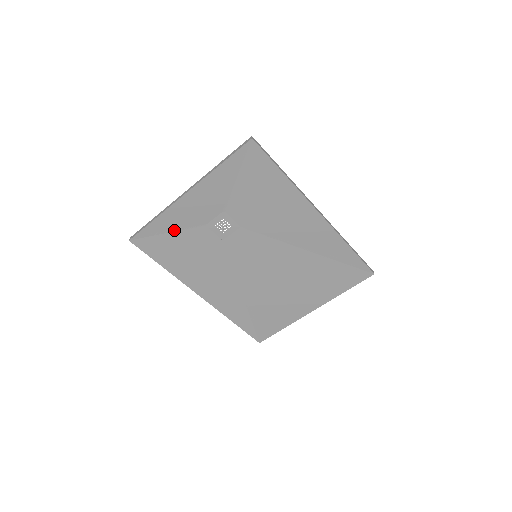
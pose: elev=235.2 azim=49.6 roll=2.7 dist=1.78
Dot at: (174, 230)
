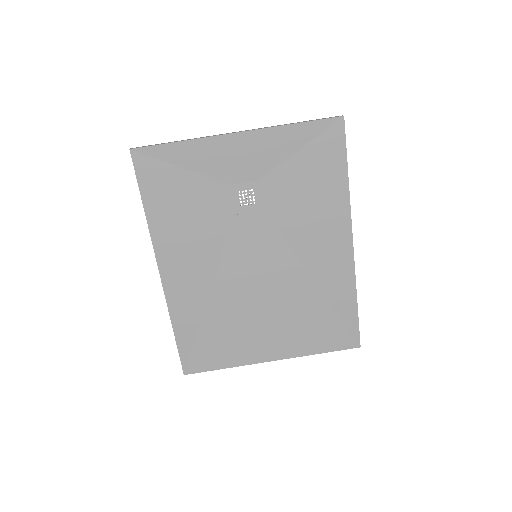
Dot at: (191, 169)
